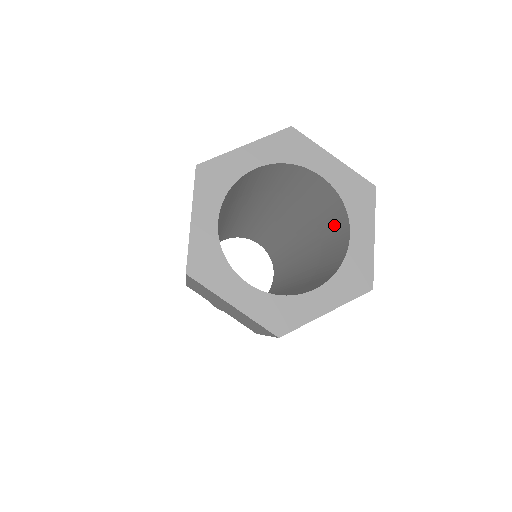
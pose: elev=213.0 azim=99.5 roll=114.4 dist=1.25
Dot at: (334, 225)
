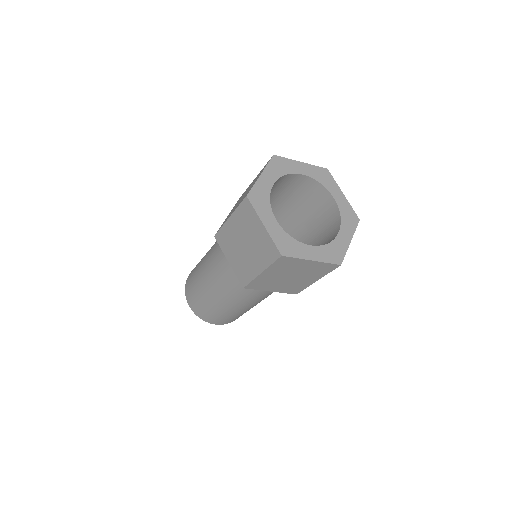
Dot at: (326, 235)
